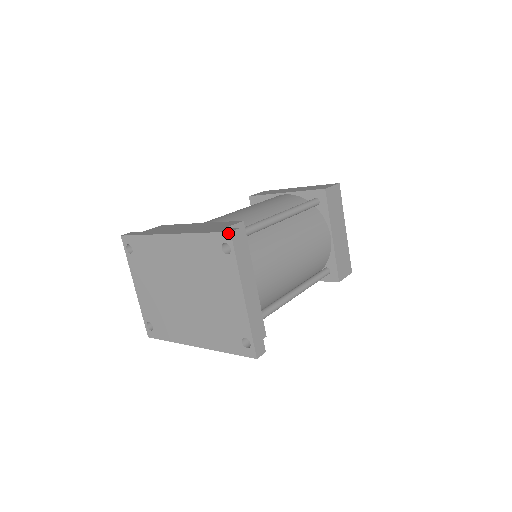
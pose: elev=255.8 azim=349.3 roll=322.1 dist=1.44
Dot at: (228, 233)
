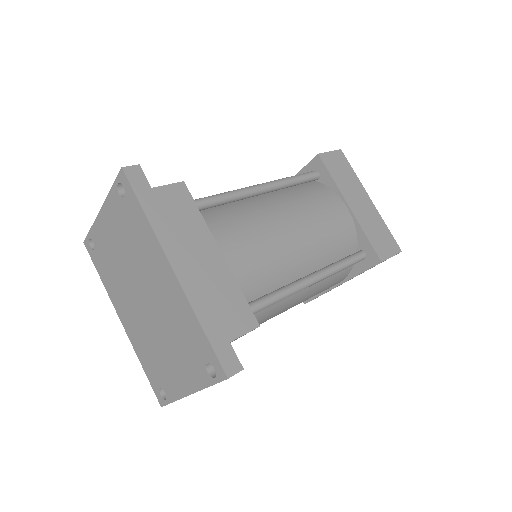
Dot at: (225, 375)
